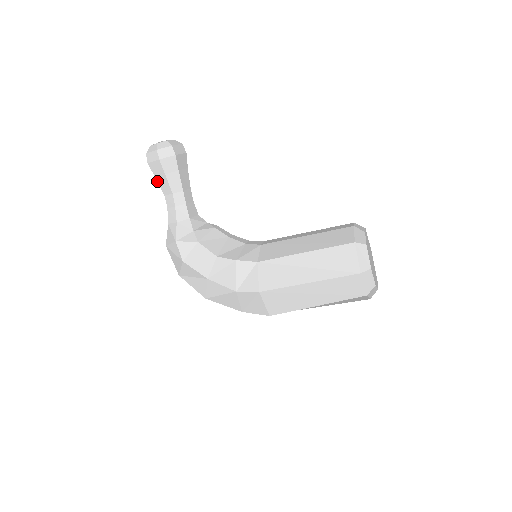
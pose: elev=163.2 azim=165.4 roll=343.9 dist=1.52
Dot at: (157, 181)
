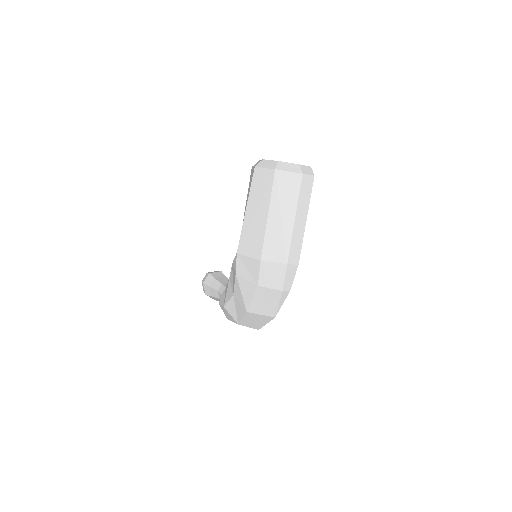
Dot at: (213, 297)
